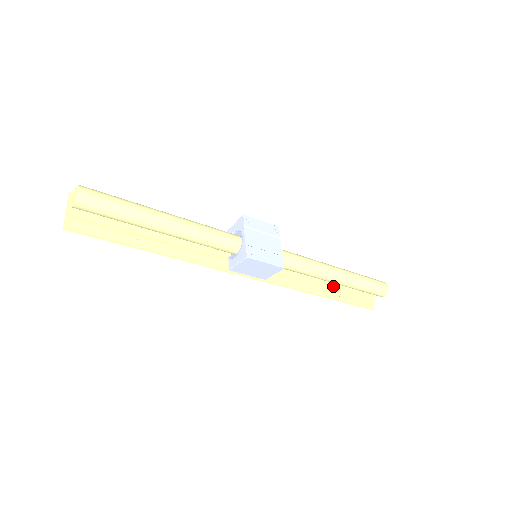
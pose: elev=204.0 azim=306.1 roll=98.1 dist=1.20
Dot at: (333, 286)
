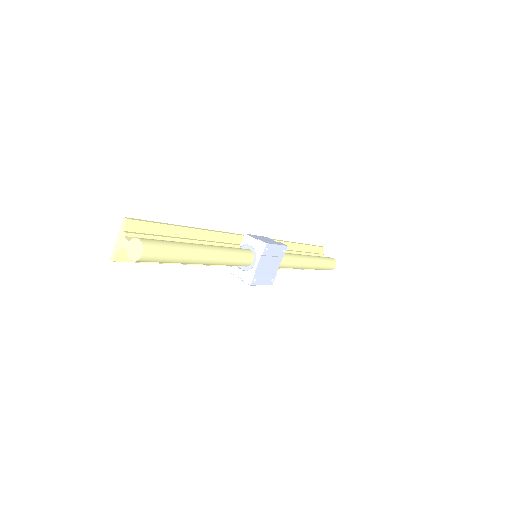
Dot at: occluded
